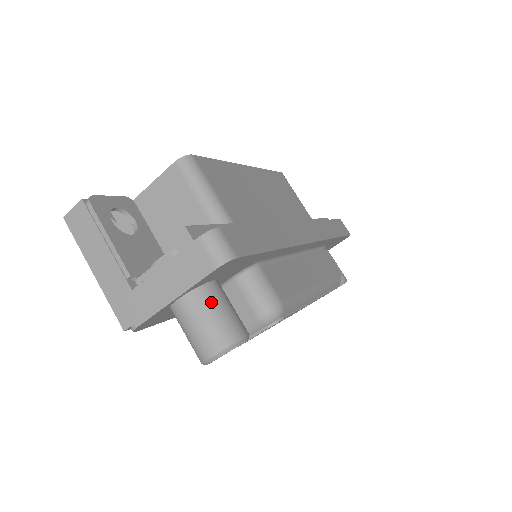
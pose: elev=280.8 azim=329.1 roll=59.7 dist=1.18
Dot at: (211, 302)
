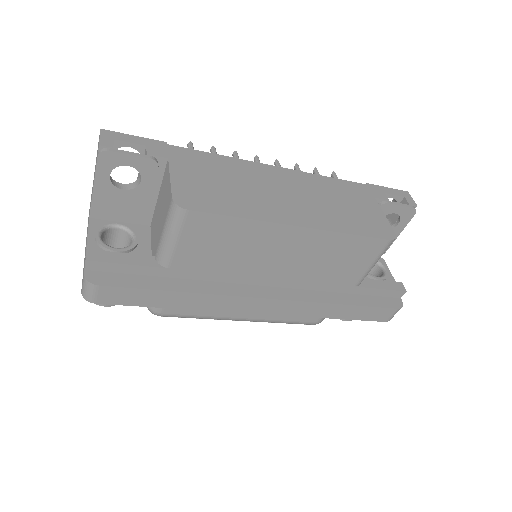
Dot at: occluded
